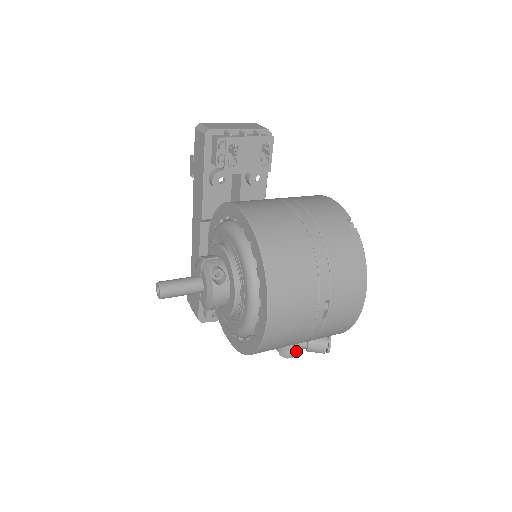
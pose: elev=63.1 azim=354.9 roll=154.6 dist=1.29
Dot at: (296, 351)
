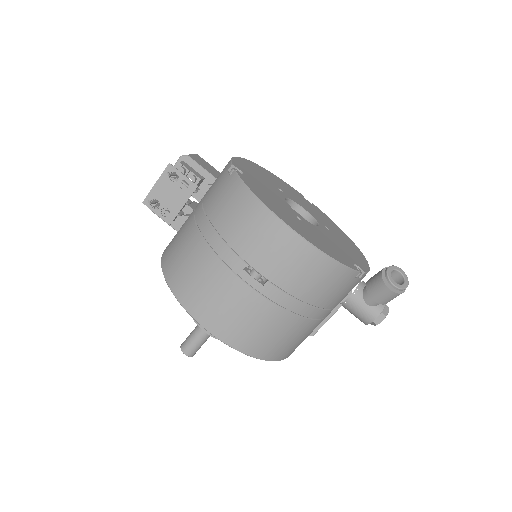
Dot at: (373, 312)
